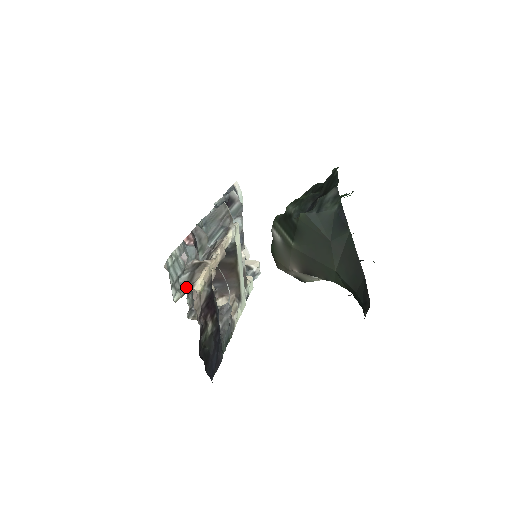
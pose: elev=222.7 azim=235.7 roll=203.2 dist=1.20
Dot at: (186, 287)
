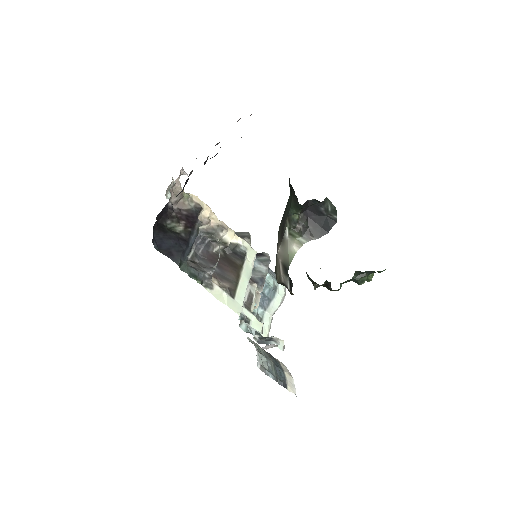
Dot at: occluded
